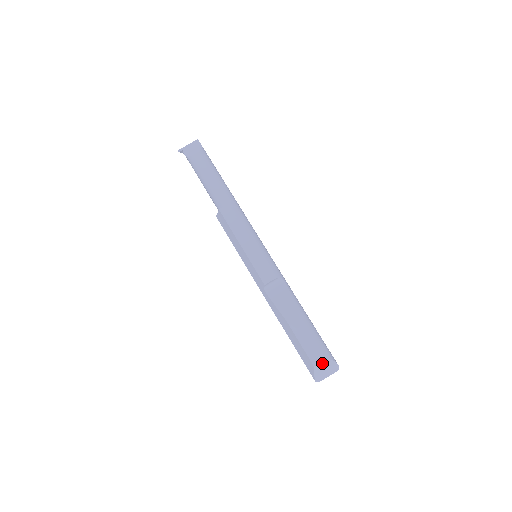
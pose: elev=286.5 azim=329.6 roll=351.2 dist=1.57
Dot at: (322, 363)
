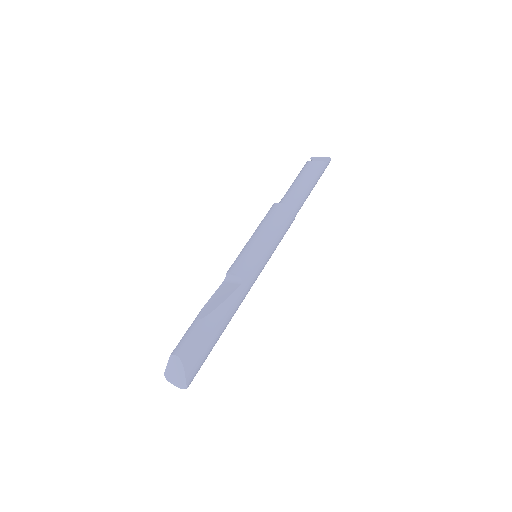
Dot at: (176, 360)
